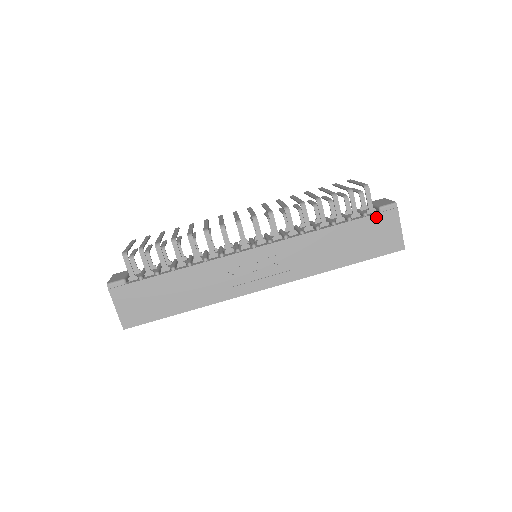
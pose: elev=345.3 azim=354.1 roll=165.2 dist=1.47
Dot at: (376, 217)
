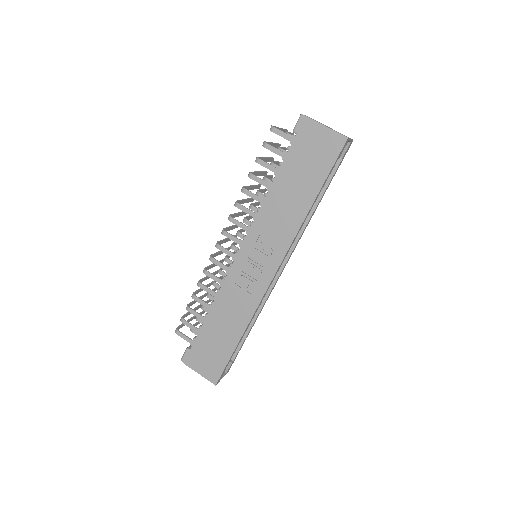
Dot at: (297, 141)
